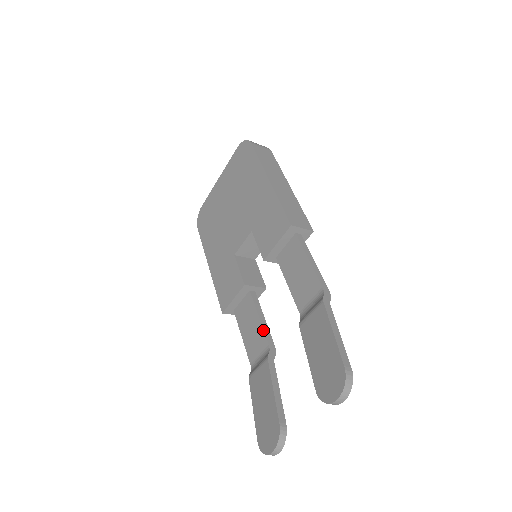
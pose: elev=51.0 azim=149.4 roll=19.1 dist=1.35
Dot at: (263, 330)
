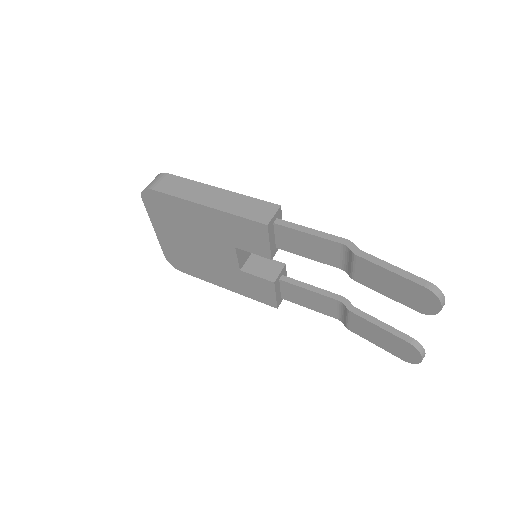
Dot at: (322, 295)
